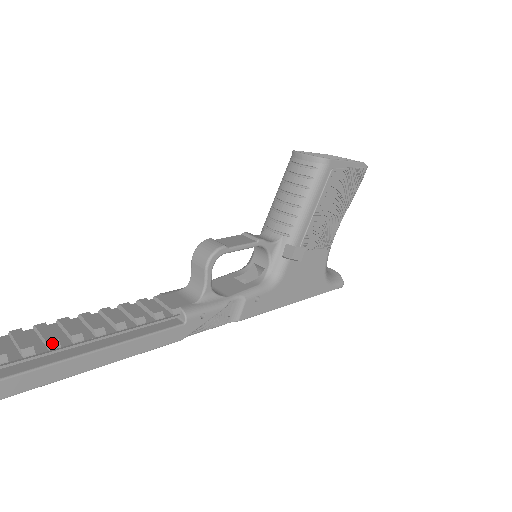
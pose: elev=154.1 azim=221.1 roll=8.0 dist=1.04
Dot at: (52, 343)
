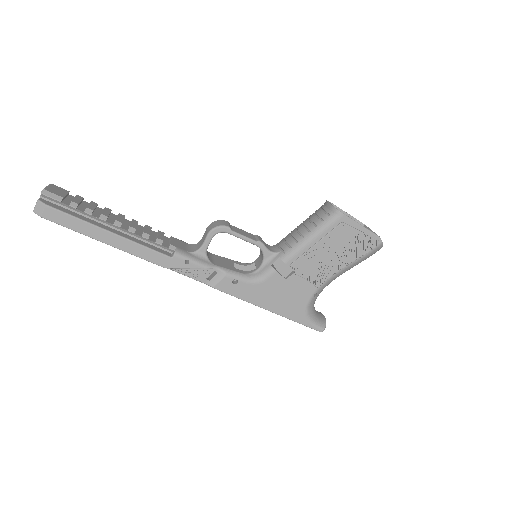
Dot at: (89, 210)
